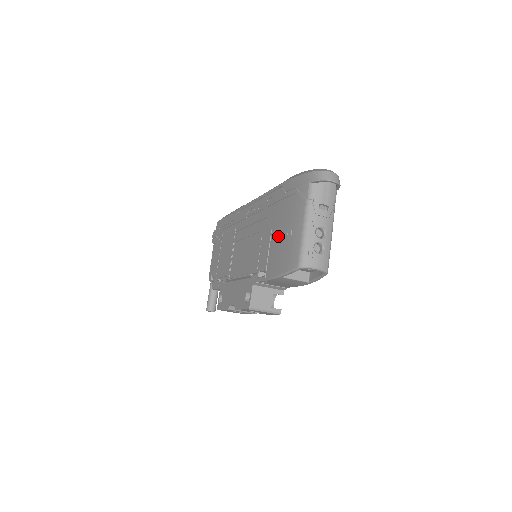
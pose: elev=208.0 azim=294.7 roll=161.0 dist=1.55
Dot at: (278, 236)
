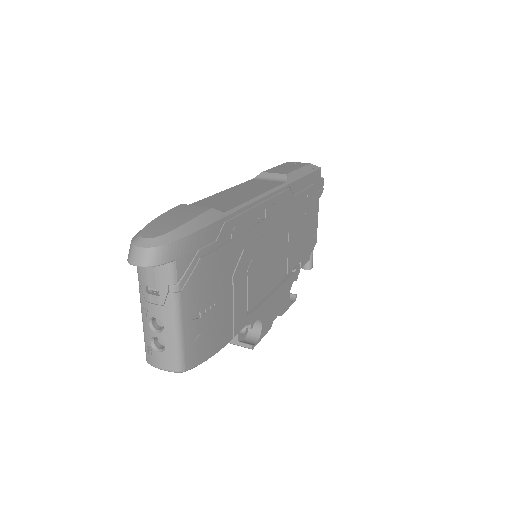
Dot at: occluded
